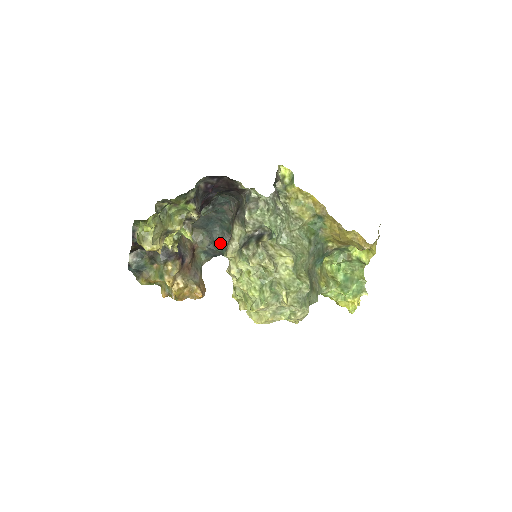
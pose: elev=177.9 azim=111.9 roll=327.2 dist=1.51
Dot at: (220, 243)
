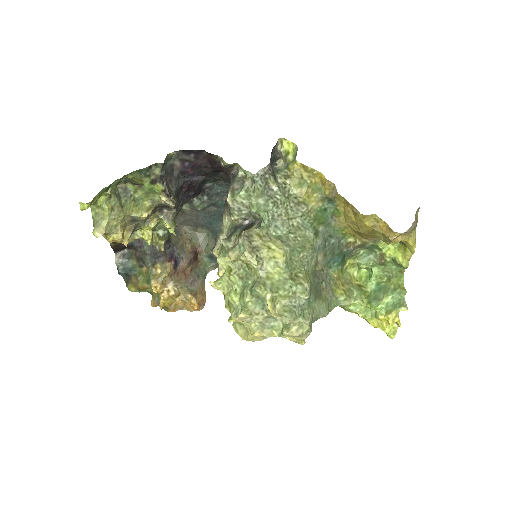
Dot at: occluded
